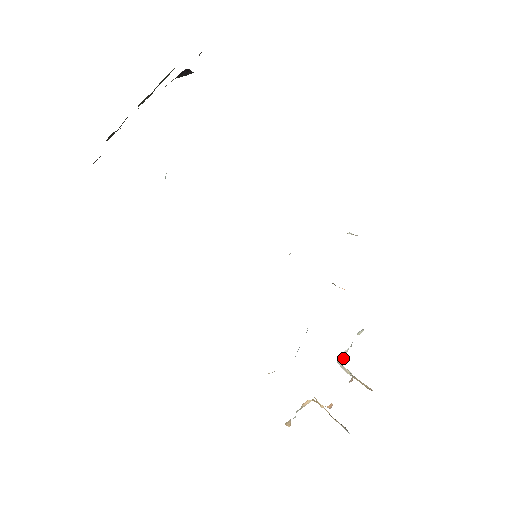
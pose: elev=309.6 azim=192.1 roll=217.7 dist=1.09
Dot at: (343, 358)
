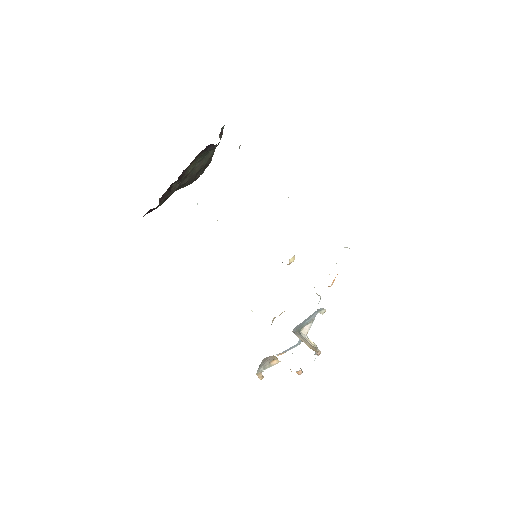
Dot at: (307, 331)
